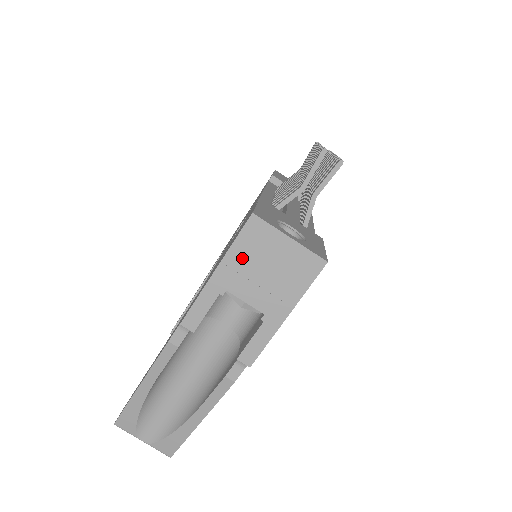
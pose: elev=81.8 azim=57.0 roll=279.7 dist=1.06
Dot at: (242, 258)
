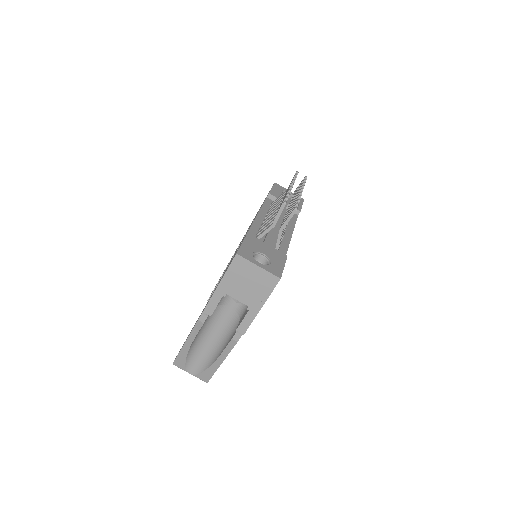
Dot at: (233, 277)
